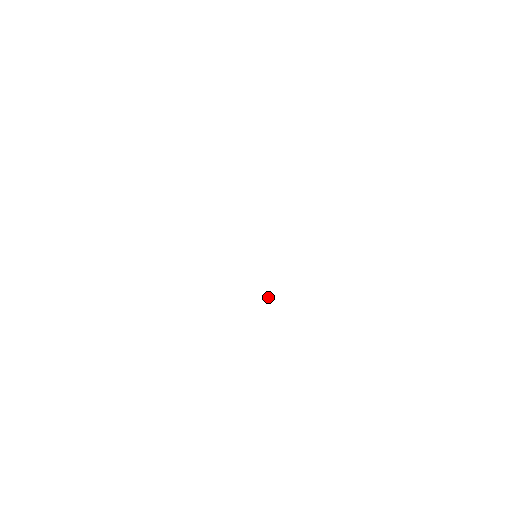
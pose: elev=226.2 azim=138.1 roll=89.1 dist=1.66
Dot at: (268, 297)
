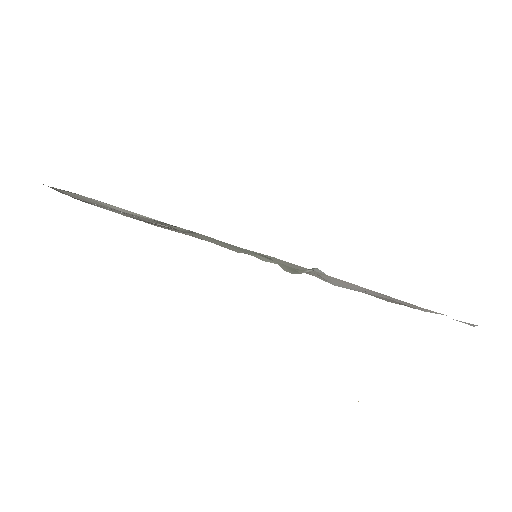
Dot at: occluded
